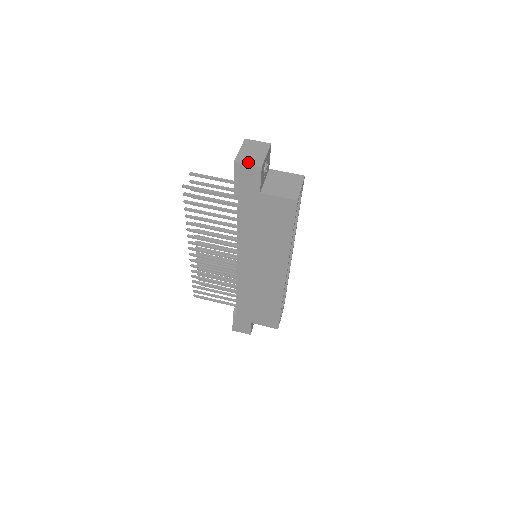
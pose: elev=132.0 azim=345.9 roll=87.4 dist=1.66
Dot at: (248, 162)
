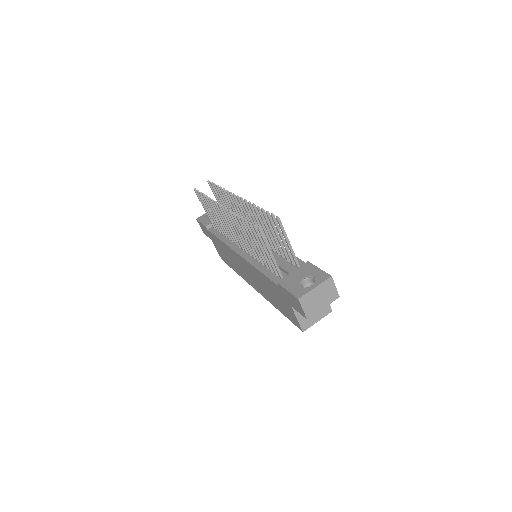
Dot at: (306, 307)
